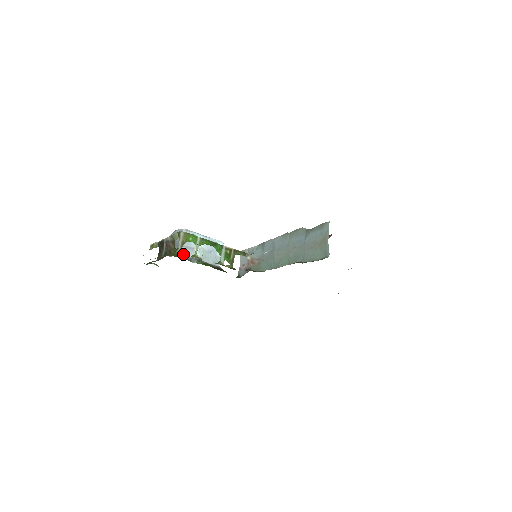
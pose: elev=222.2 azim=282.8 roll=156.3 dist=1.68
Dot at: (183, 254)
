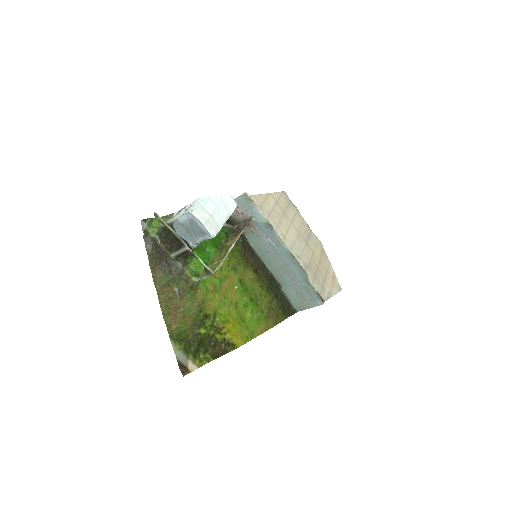
Dot at: (199, 281)
